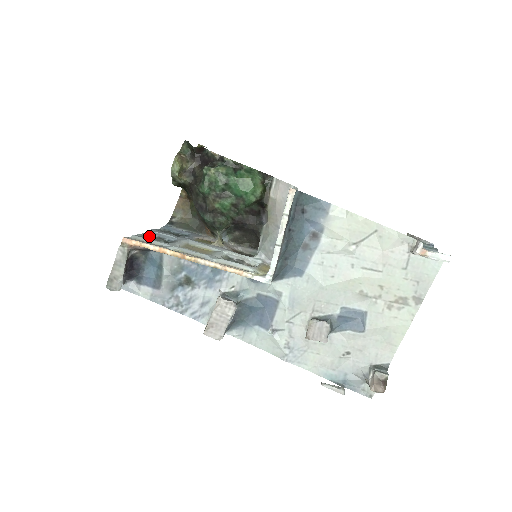
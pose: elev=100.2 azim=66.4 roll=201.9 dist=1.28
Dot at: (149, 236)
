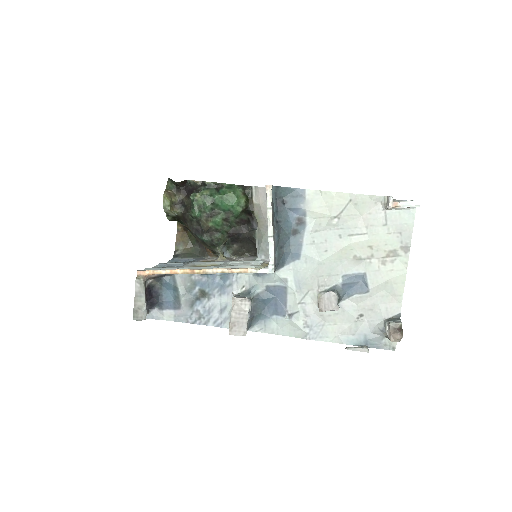
Dot at: occluded
